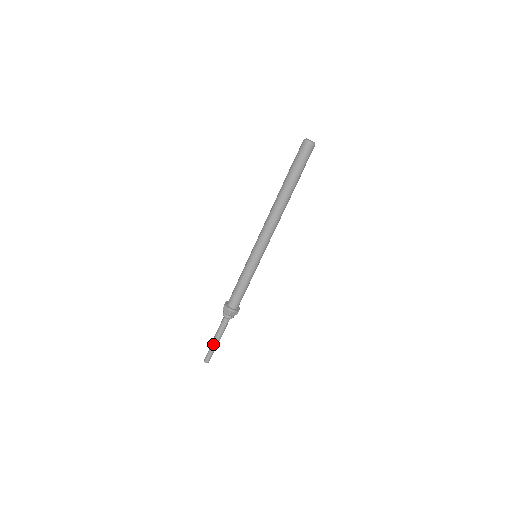
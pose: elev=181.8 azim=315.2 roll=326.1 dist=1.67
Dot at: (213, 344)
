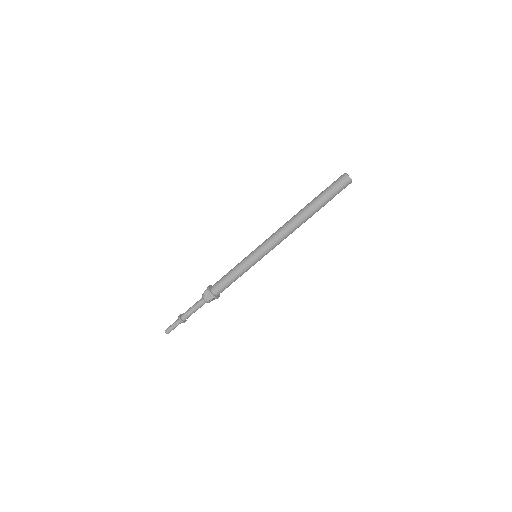
Dot at: (182, 320)
